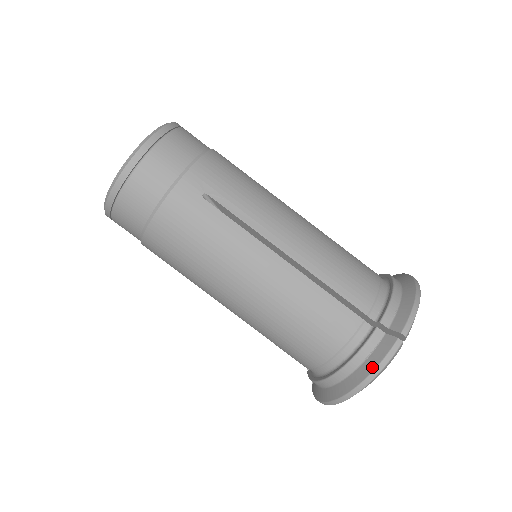
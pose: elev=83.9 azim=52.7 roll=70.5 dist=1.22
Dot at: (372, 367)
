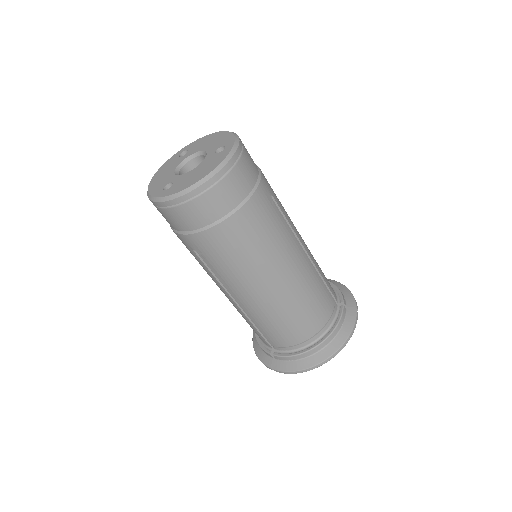
Dot at: (258, 354)
